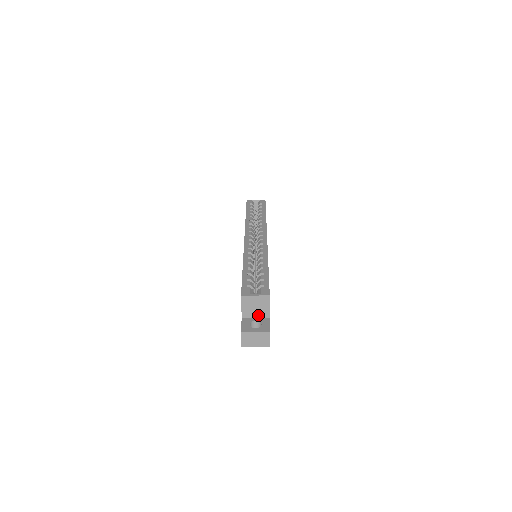
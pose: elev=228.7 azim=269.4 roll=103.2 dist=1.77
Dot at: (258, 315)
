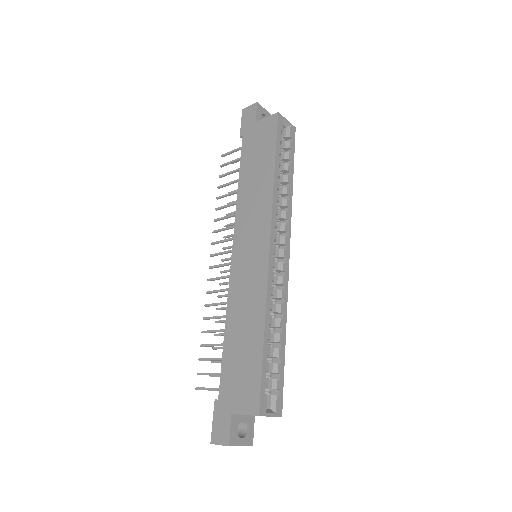
Dot at: (249, 415)
